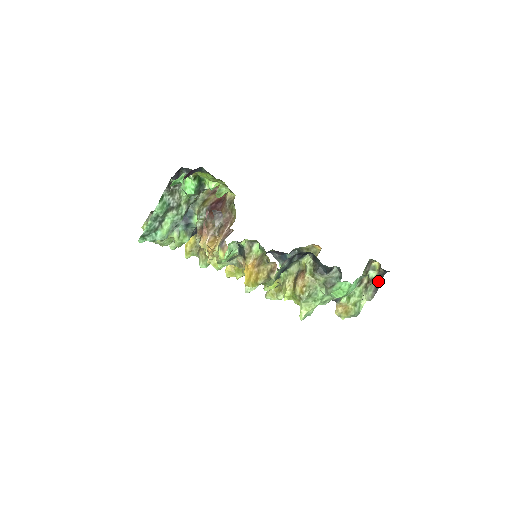
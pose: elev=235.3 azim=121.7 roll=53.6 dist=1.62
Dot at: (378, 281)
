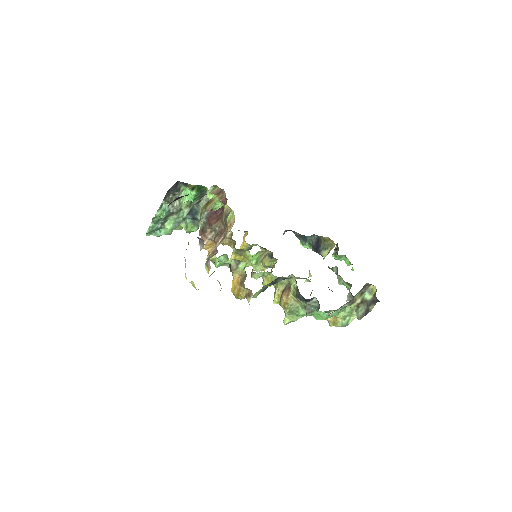
Dot at: (369, 306)
